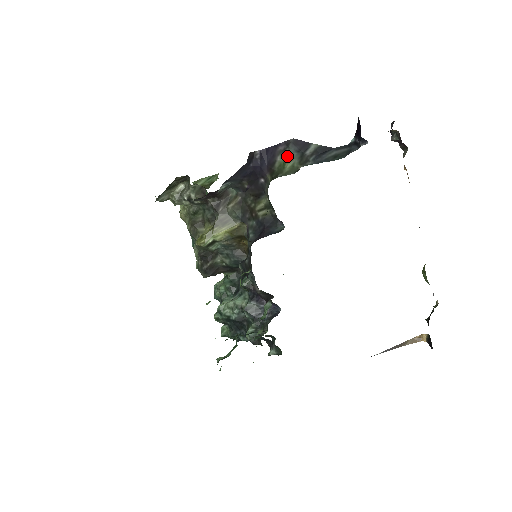
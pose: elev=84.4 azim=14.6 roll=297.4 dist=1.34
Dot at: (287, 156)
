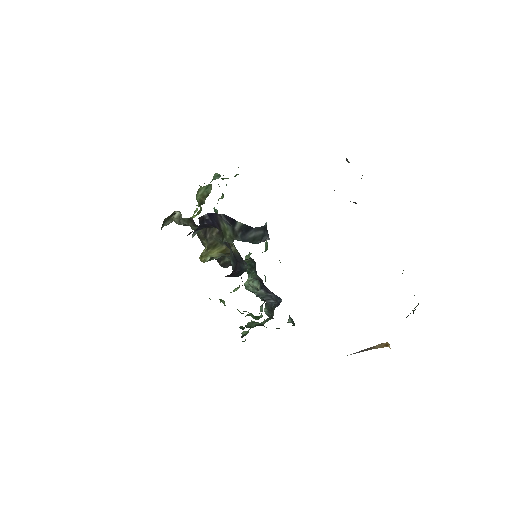
Dot at: (225, 225)
